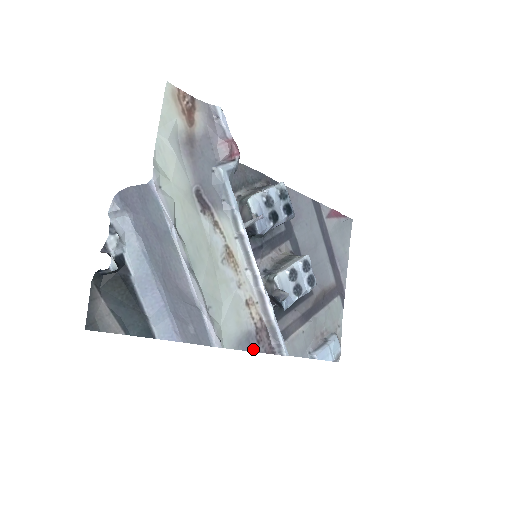
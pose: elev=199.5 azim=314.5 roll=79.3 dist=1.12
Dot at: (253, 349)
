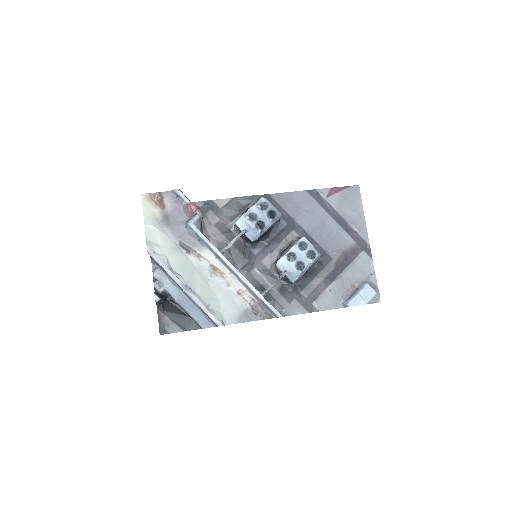
Dot at: (253, 320)
